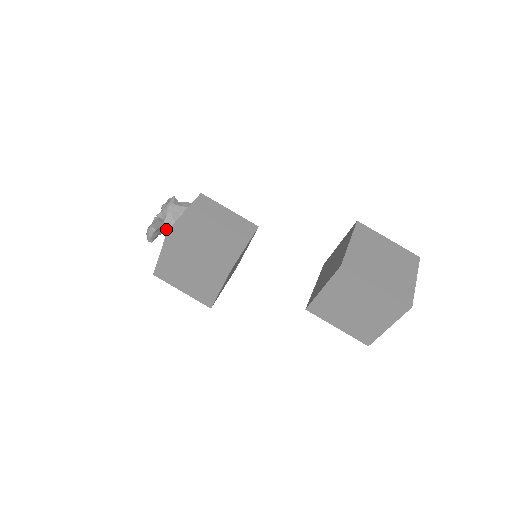
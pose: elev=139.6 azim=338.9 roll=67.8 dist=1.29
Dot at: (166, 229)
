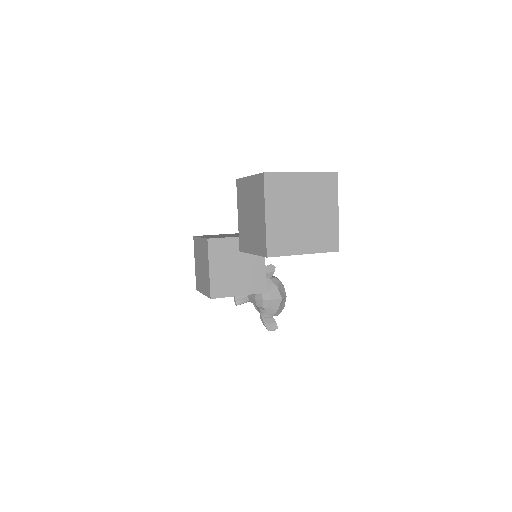
Dot at: occluded
